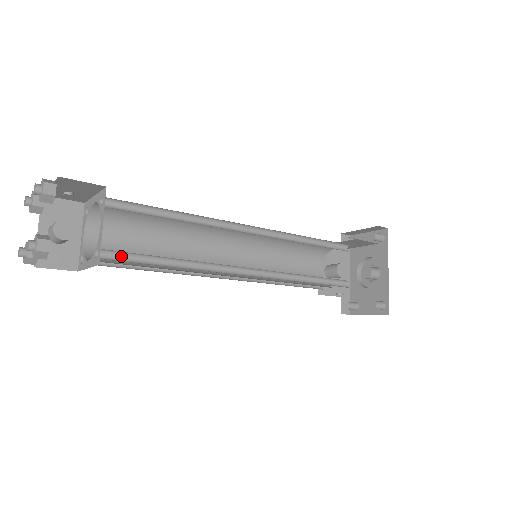
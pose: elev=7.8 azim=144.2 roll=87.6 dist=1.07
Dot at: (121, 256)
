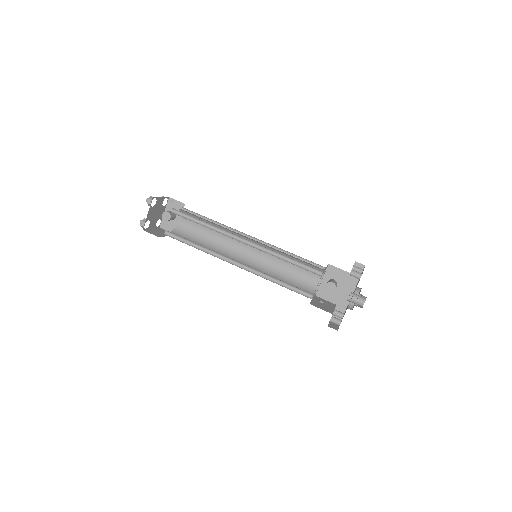
Dot at: (175, 236)
